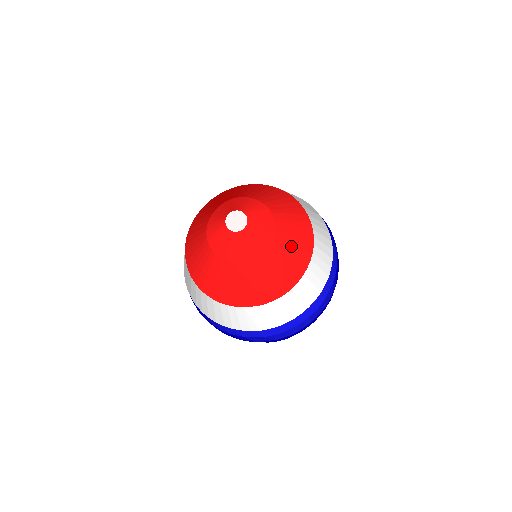
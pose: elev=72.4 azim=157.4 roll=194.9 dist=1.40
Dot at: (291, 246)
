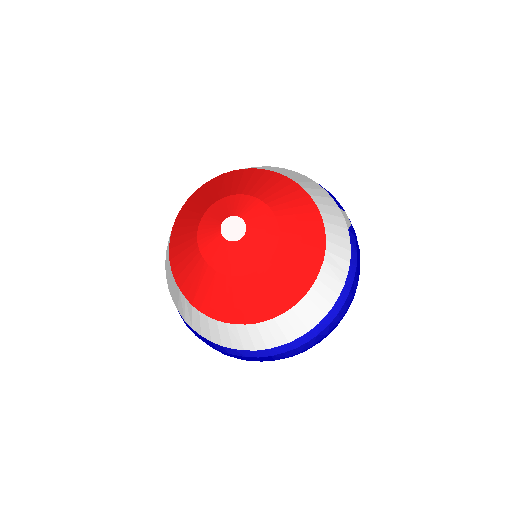
Dot at: (264, 292)
